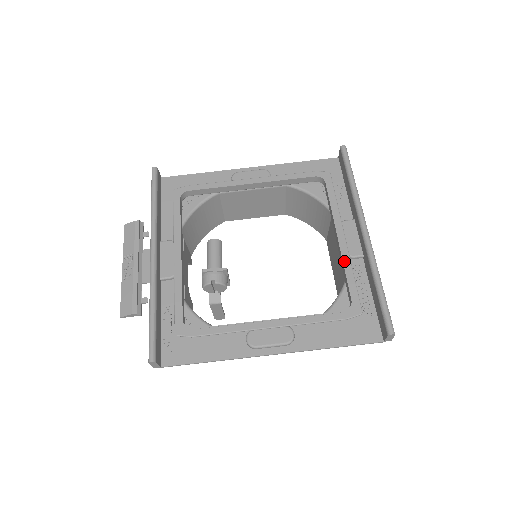
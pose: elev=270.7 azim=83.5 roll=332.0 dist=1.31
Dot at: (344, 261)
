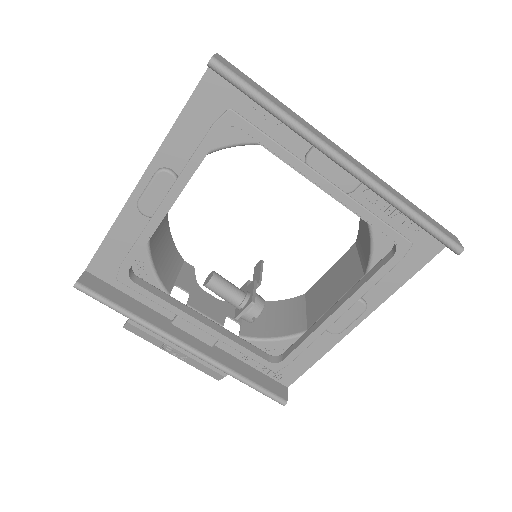
Dot at: (351, 209)
